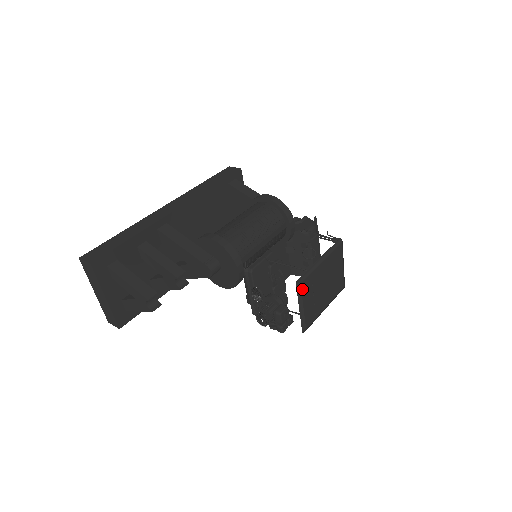
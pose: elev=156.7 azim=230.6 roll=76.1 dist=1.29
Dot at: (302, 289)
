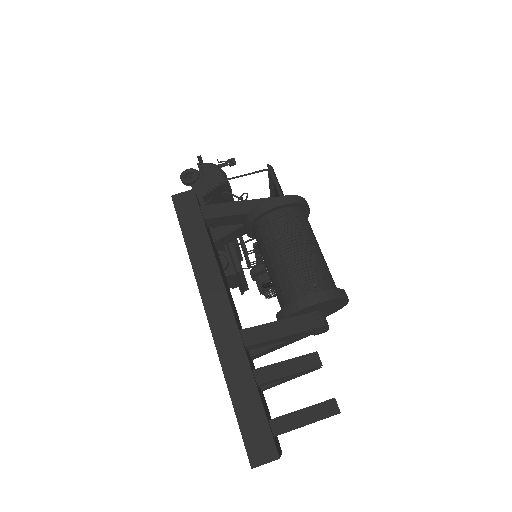
Dot at: occluded
